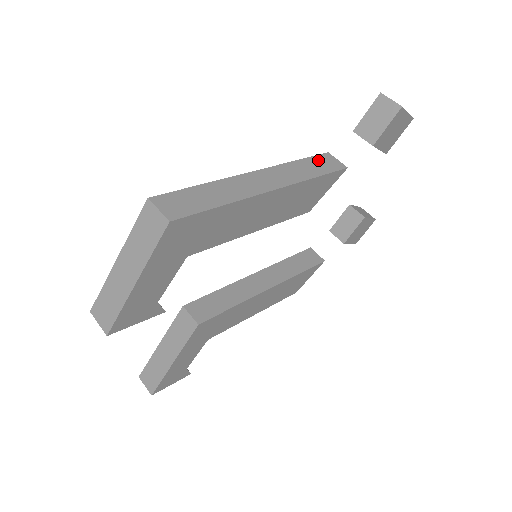
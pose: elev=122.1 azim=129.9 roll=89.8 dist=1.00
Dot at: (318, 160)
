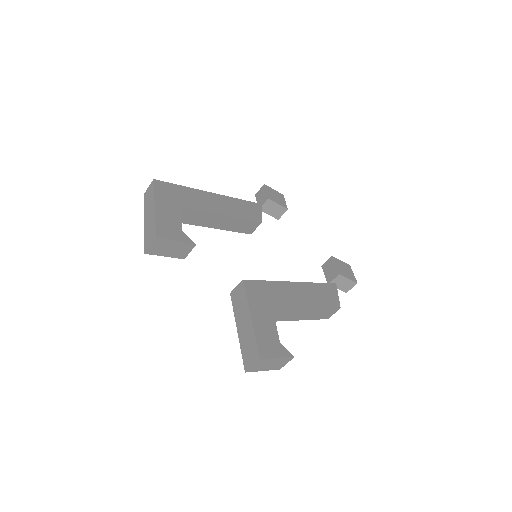
Dot at: occluded
